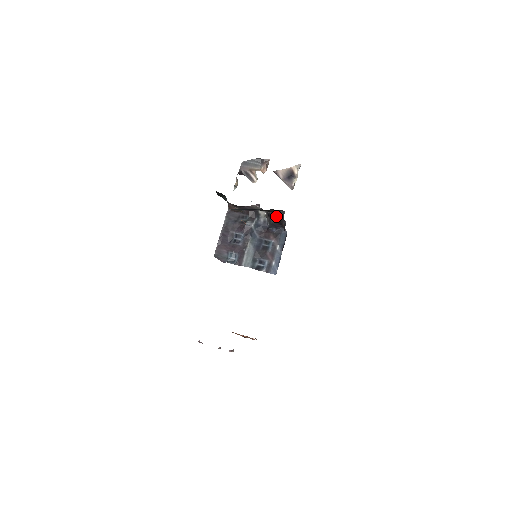
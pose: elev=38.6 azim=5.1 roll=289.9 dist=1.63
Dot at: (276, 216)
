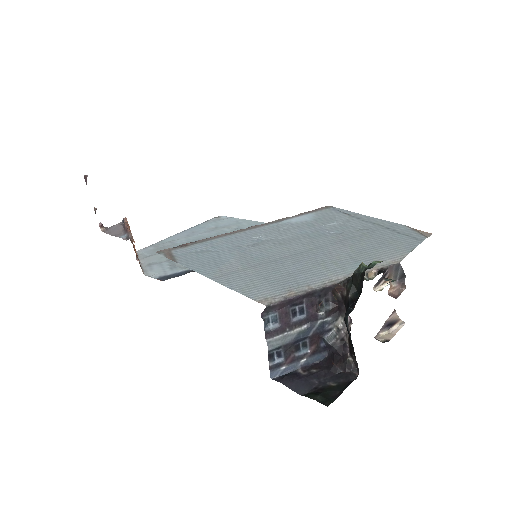
Dot at: (347, 360)
